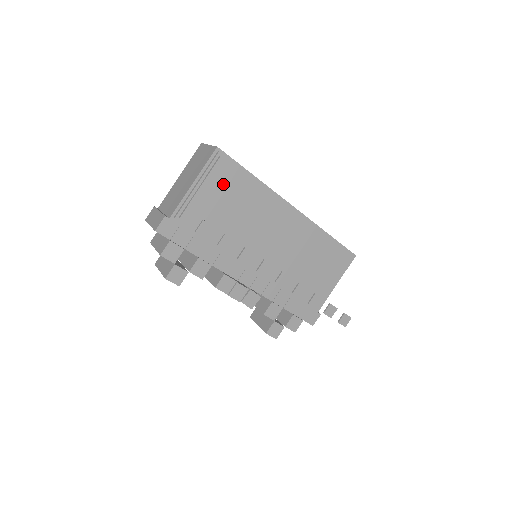
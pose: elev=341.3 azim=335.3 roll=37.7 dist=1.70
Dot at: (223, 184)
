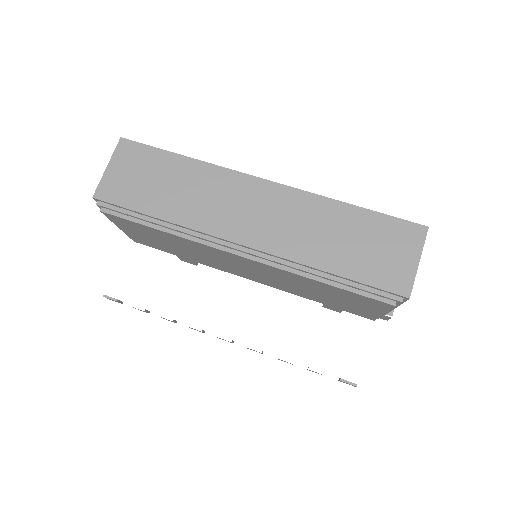
Dot at: (133, 228)
